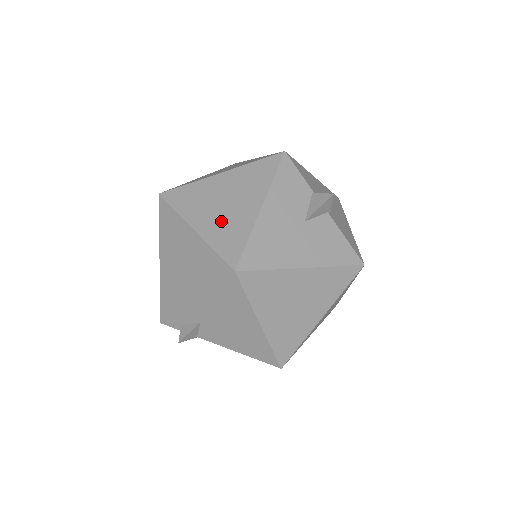
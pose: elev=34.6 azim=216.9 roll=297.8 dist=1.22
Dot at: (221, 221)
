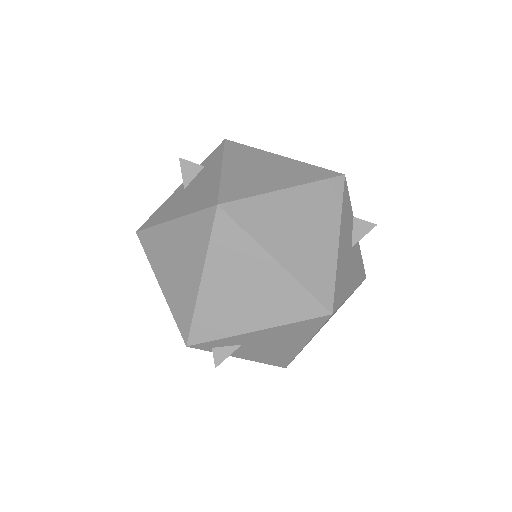
Dot at: (304, 253)
